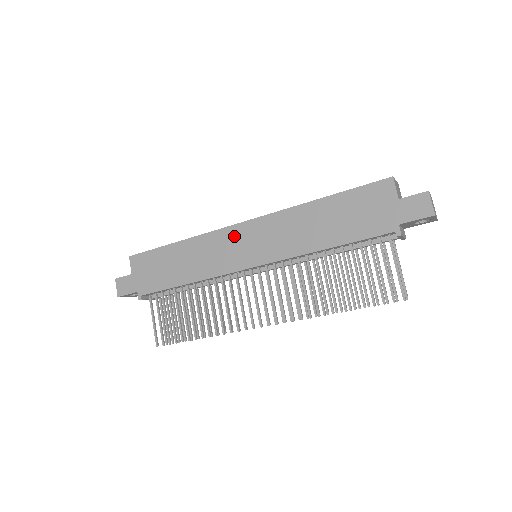
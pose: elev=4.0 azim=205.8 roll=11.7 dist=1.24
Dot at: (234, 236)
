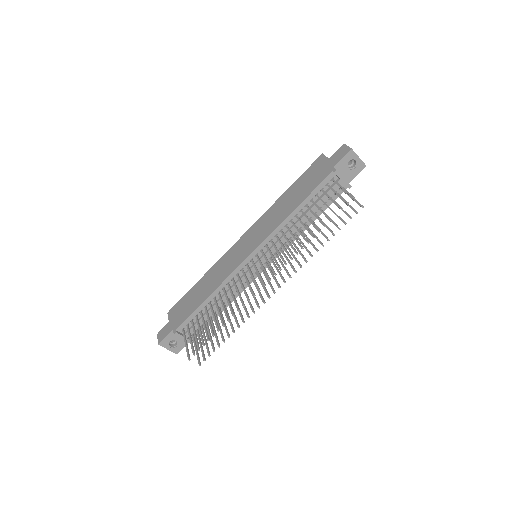
Dot at: (236, 248)
